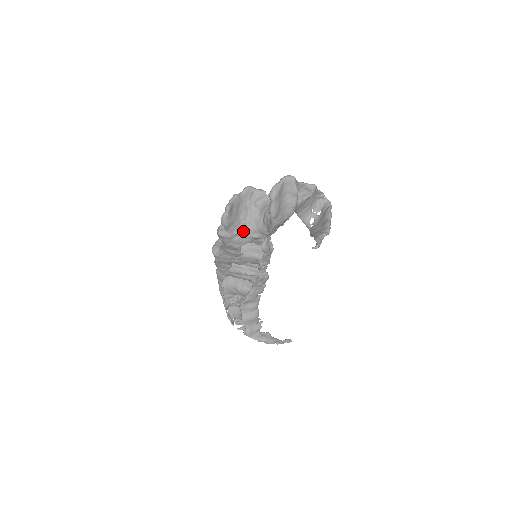
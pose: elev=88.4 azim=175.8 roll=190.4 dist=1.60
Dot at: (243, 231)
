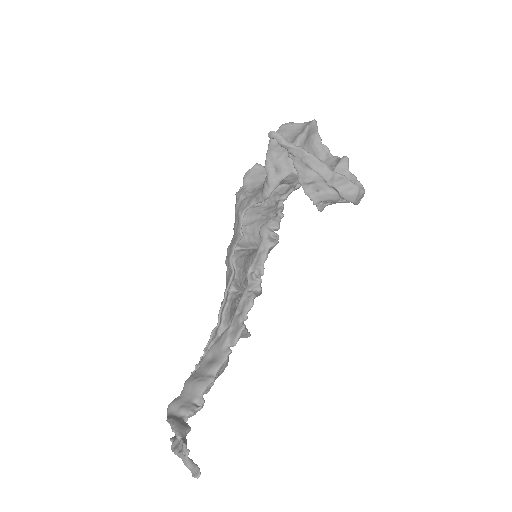
Dot at: (254, 192)
